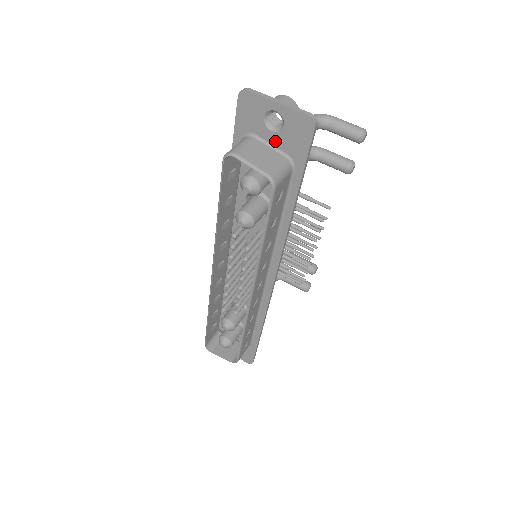
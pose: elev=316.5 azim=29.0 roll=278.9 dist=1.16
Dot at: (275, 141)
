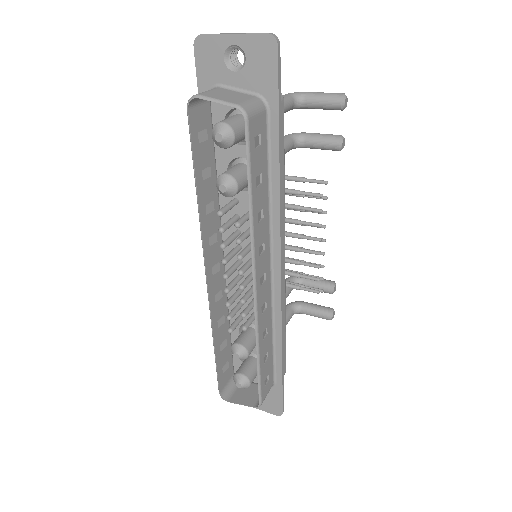
Dot at: (241, 83)
